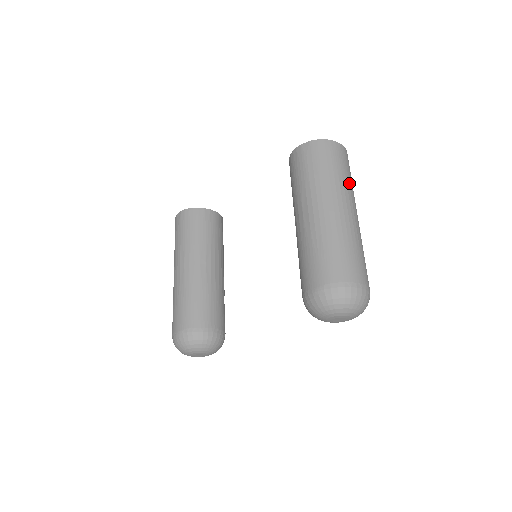
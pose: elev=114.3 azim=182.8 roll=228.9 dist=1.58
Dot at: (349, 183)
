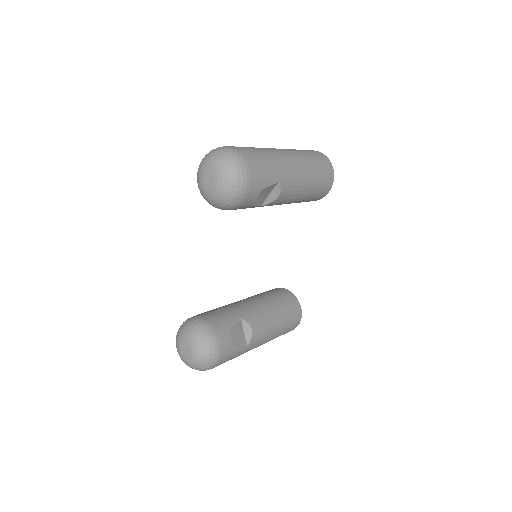
Dot at: (296, 150)
